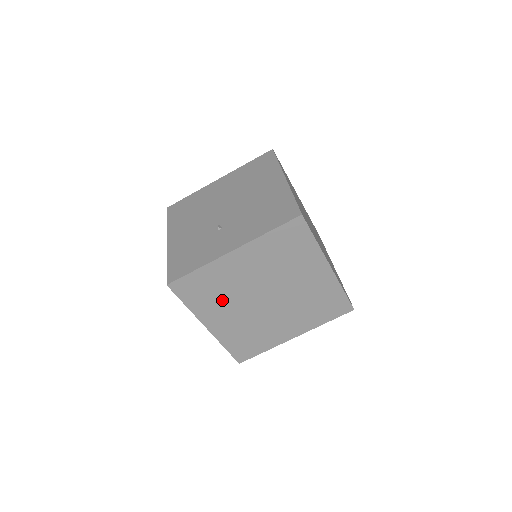
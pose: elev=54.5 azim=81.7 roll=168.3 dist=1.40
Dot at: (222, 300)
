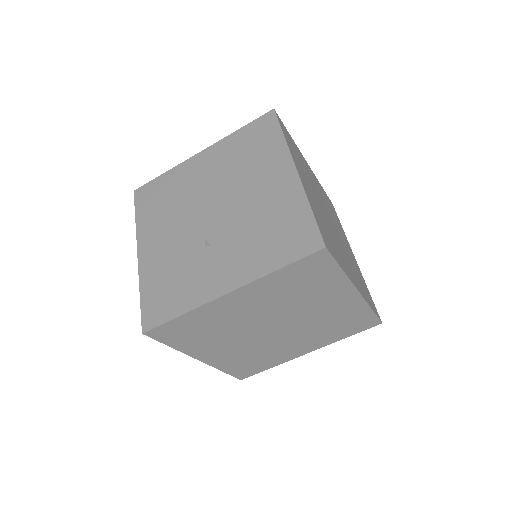
Dot at: (217, 336)
